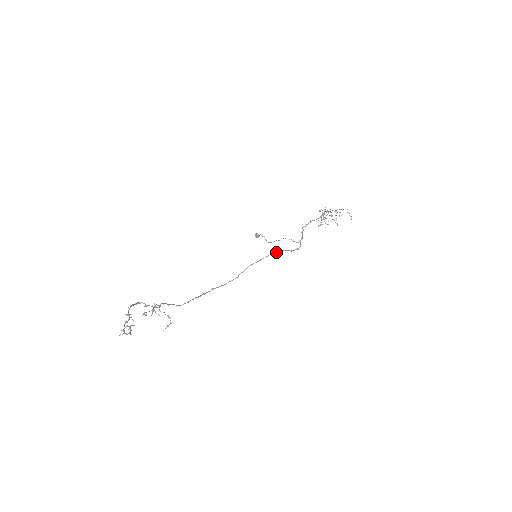
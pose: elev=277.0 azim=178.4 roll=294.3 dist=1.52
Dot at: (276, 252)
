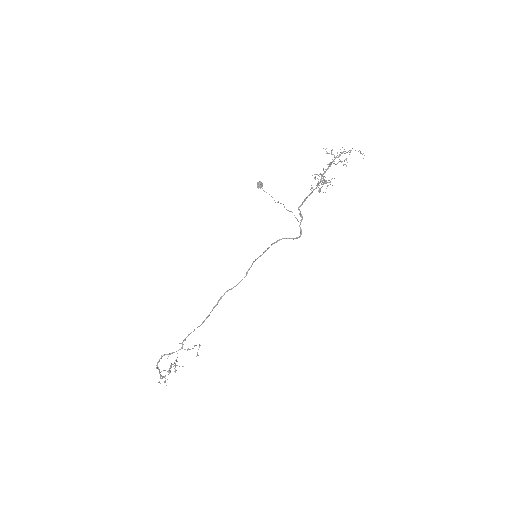
Dot at: (277, 241)
